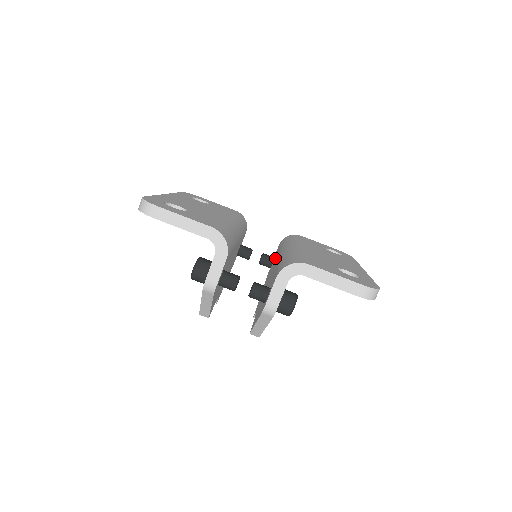
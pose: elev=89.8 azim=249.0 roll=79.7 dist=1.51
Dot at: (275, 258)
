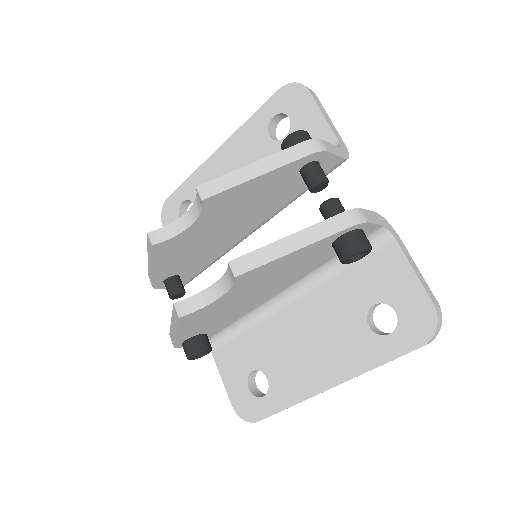
Dot at: occluded
